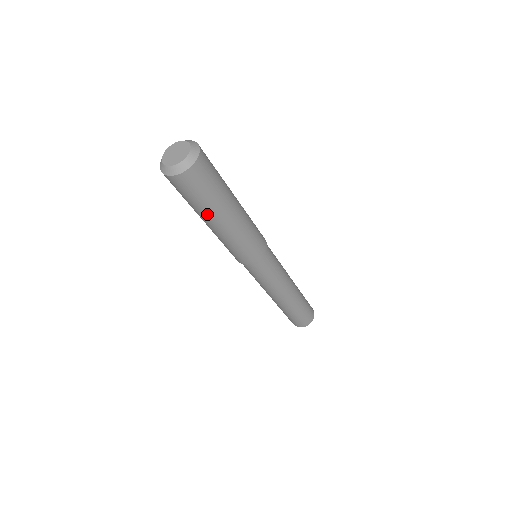
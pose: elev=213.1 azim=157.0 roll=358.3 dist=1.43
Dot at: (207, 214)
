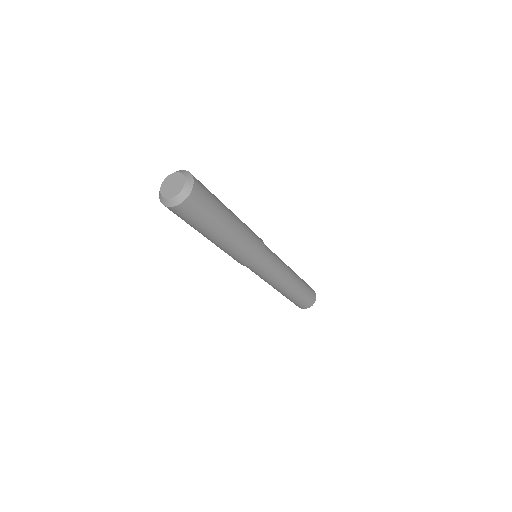
Dot at: (200, 232)
